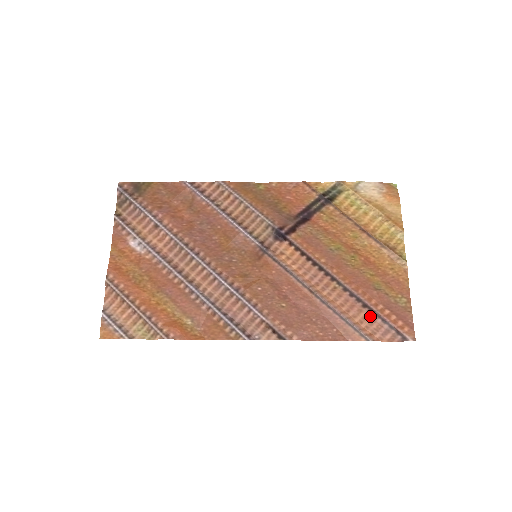
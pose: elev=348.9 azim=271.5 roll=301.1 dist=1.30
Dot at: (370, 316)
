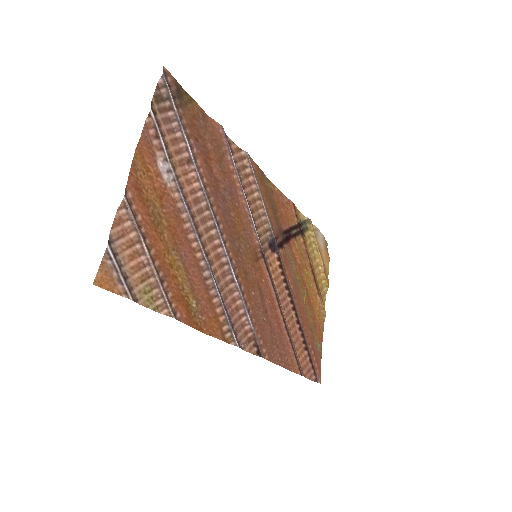
Dot at: (304, 353)
